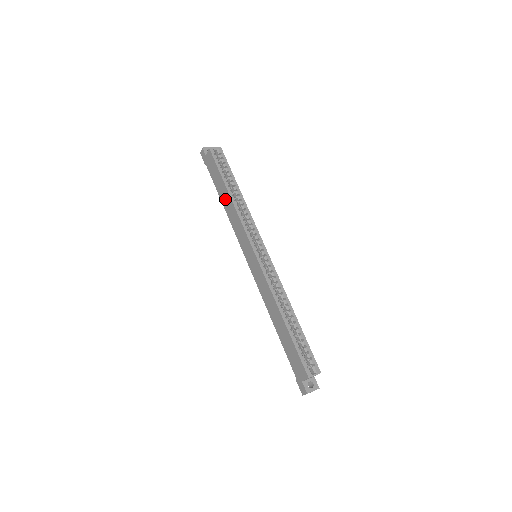
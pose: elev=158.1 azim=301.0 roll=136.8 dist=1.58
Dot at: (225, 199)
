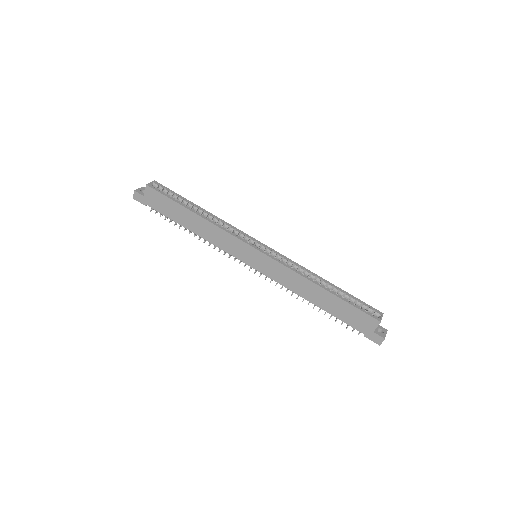
Dot at: (192, 223)
